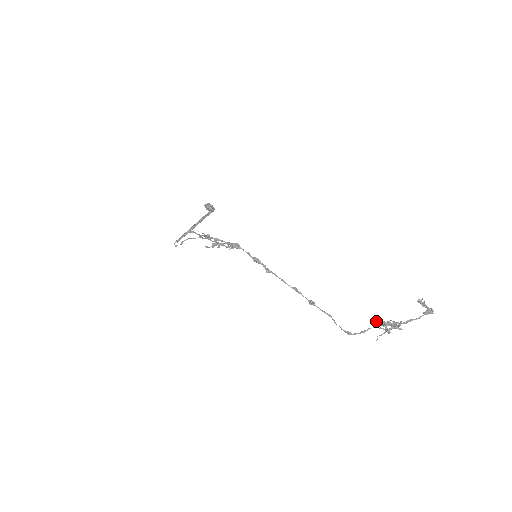
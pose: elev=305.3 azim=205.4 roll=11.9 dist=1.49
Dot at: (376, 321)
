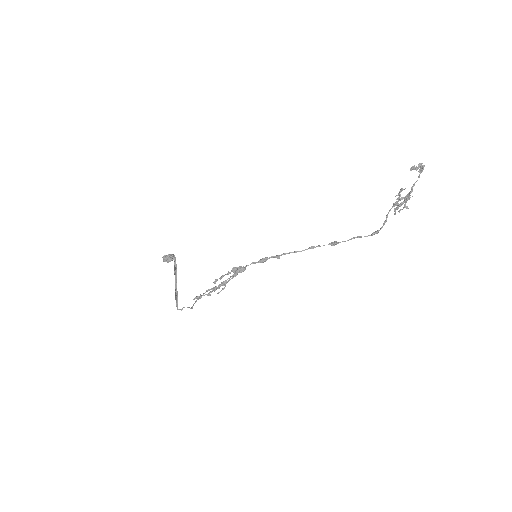
Dot at: (395, 212)
